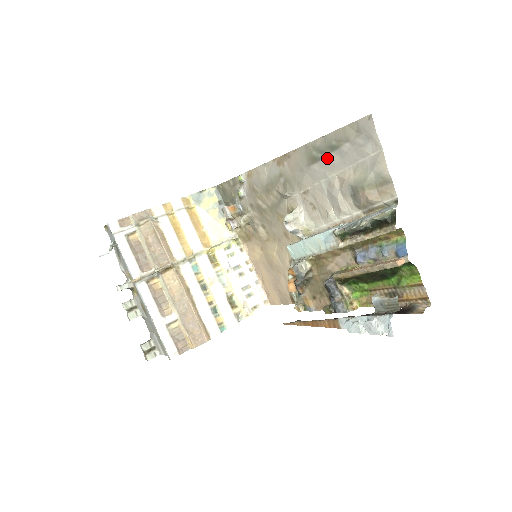
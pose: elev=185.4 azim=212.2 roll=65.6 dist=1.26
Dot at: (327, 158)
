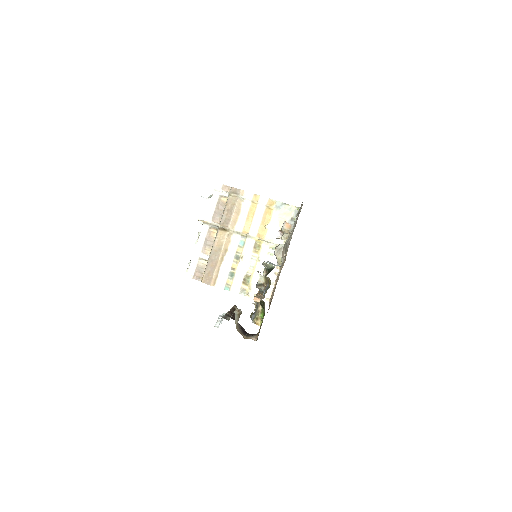
Dot at: occluded
